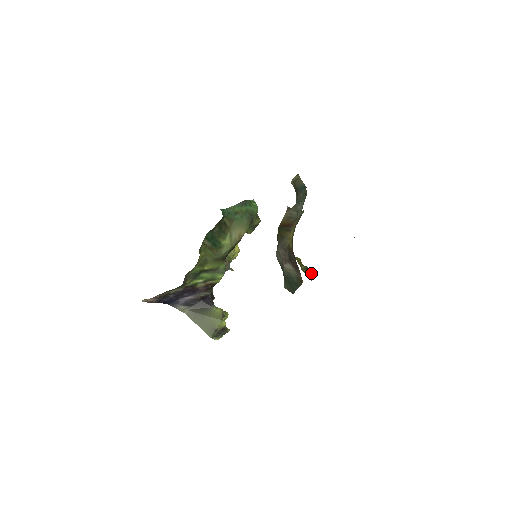
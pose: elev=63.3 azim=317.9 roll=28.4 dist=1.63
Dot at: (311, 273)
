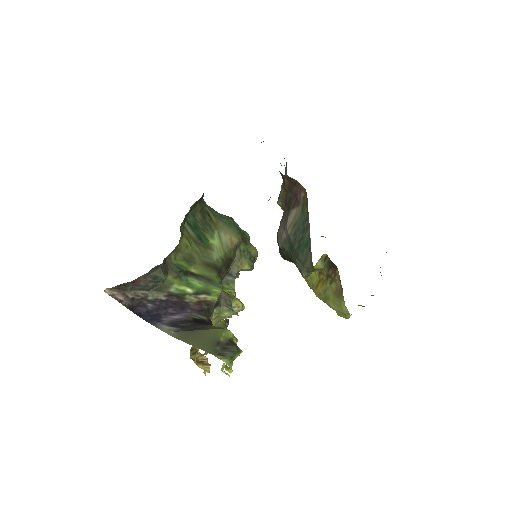
Dot at: (332, 265)
